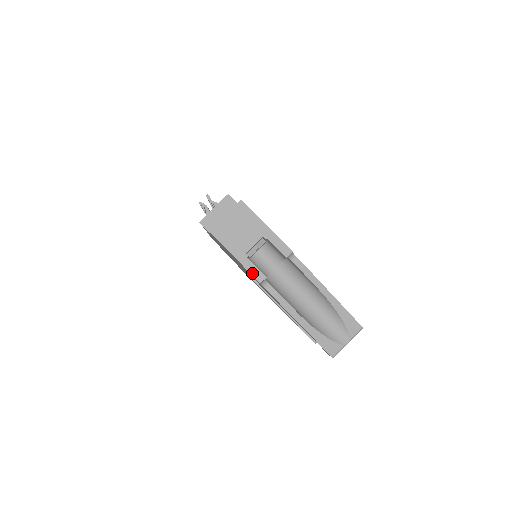
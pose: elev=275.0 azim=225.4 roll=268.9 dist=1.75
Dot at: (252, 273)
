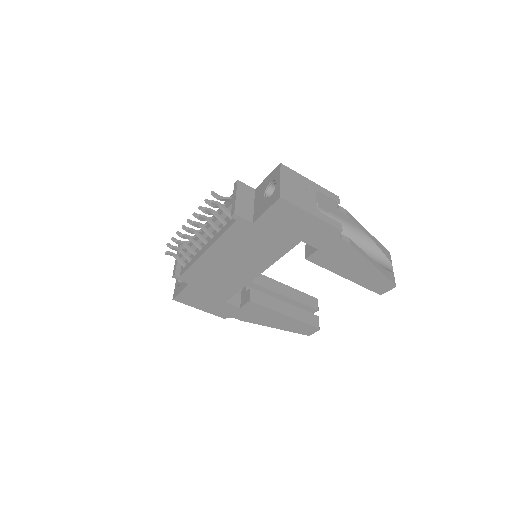
Dot at: (332, 224)
